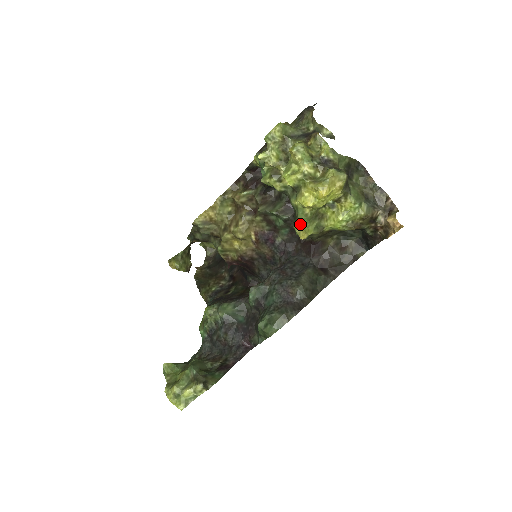
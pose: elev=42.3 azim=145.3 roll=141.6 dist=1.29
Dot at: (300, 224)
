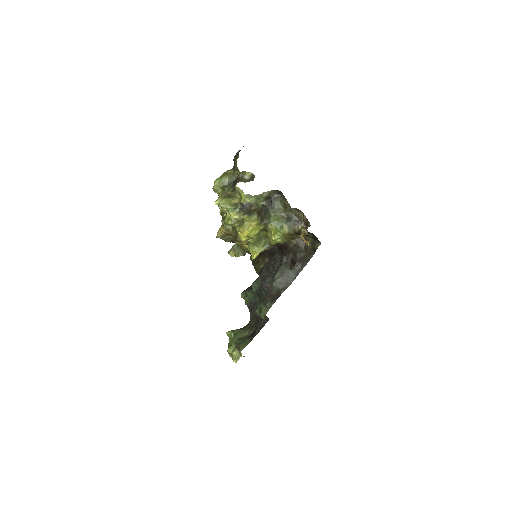
Dot at: (251, 247)
